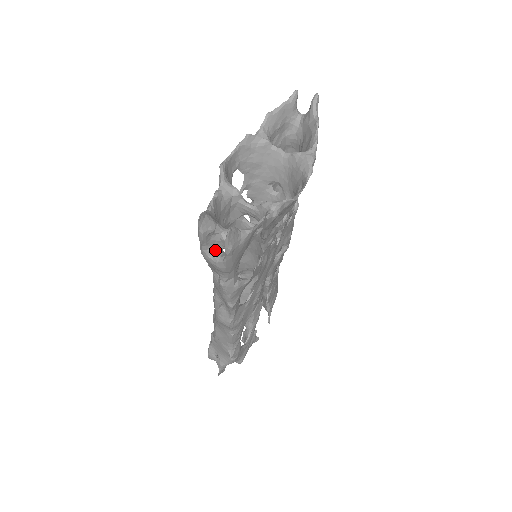
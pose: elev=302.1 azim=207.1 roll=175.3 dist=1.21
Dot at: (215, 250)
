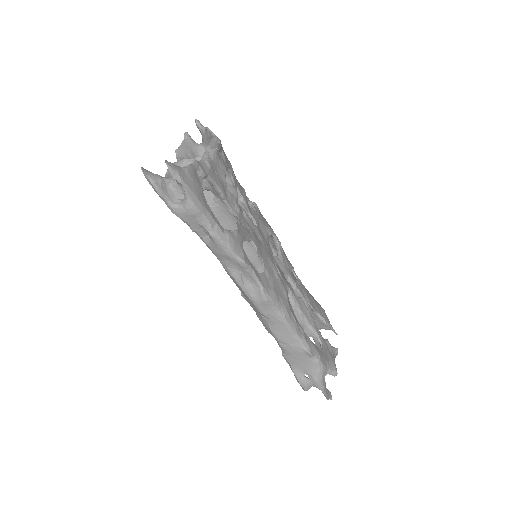
Dot at: (179, 201)
